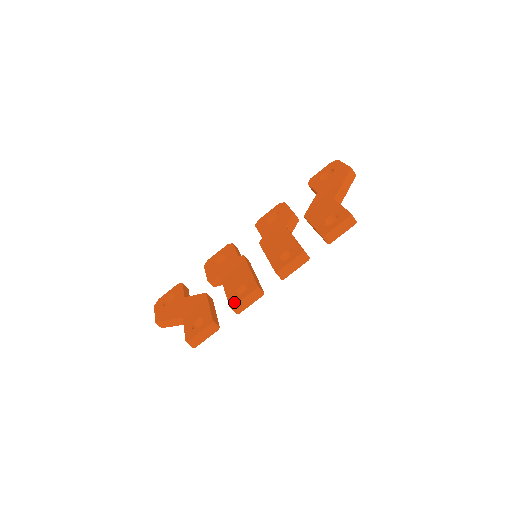
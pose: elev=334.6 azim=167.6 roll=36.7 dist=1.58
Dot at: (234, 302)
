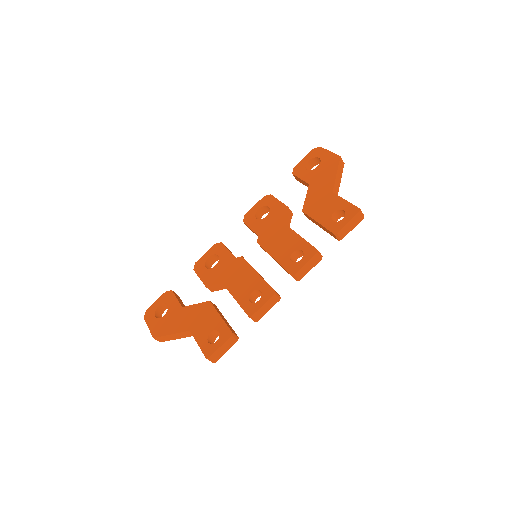
Dot at: (252, 311)
